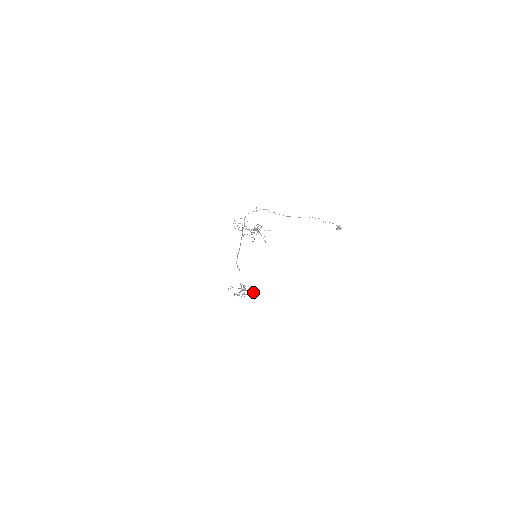
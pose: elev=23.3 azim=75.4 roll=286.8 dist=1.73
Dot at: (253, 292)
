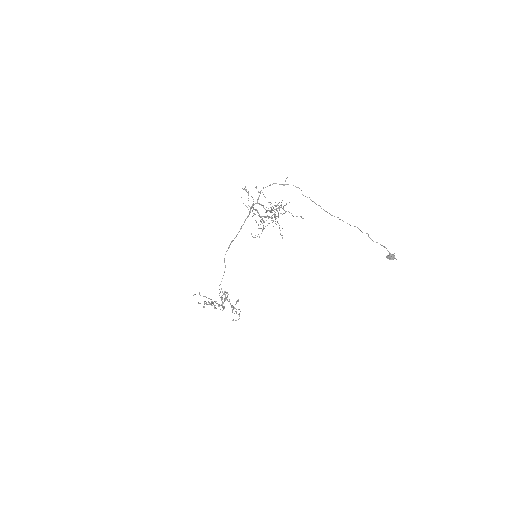
Dot at: (234, 308)
